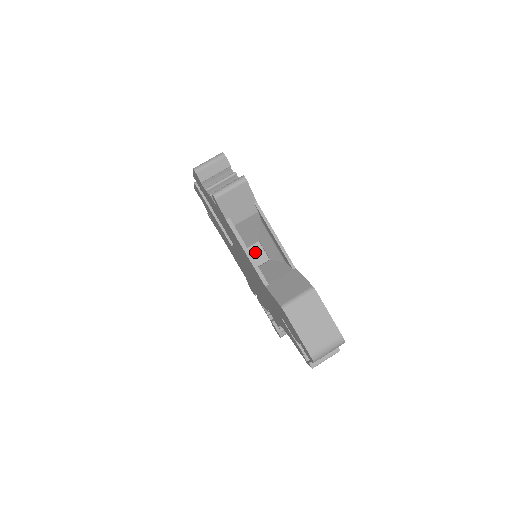
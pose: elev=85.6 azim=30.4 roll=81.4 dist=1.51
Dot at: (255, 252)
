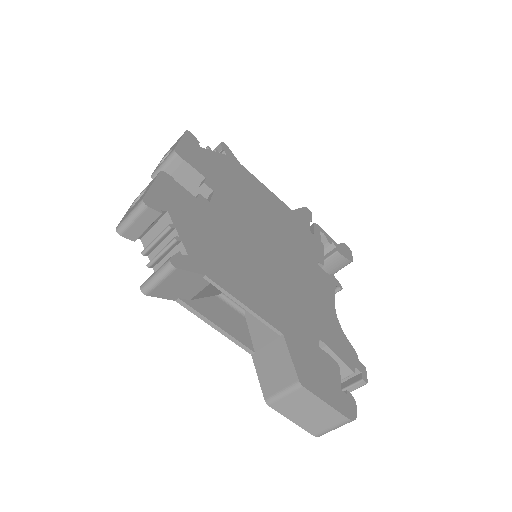
Dot at: occluded
